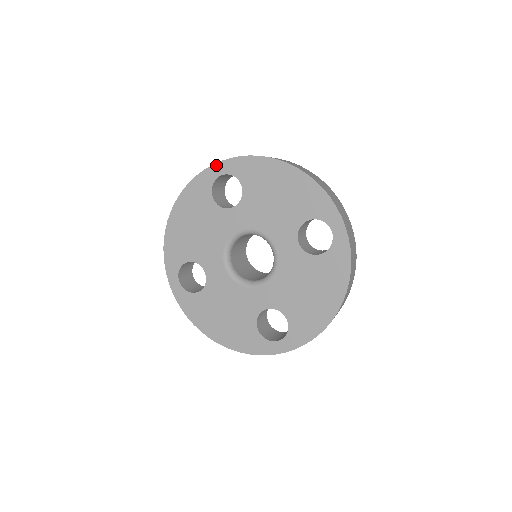
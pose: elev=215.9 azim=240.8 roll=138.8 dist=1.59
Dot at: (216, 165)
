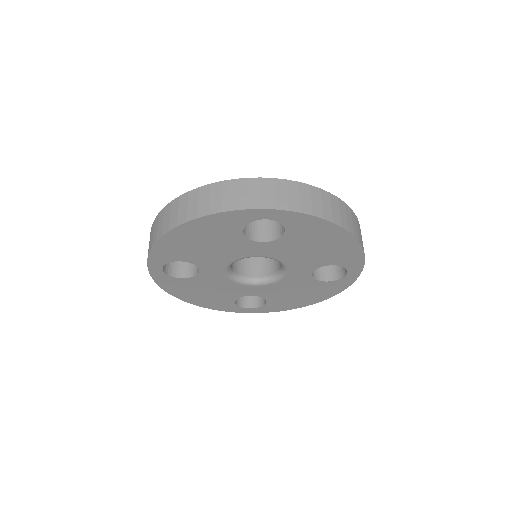
Dot at: (266, 211)
